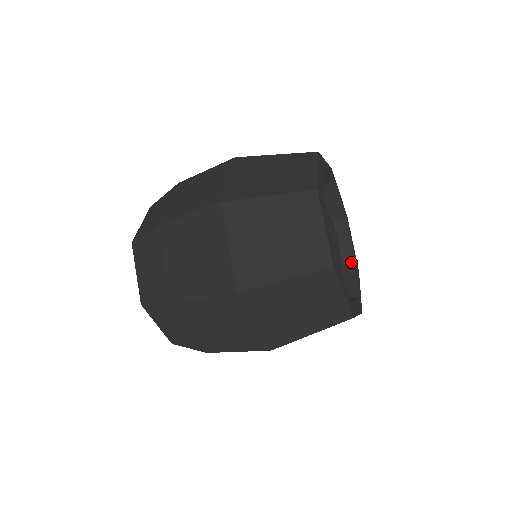
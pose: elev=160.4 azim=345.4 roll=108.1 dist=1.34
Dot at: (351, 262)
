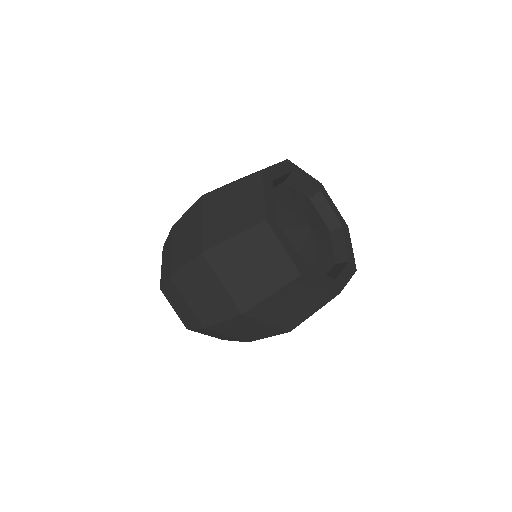
Dot at: (315, 192)
